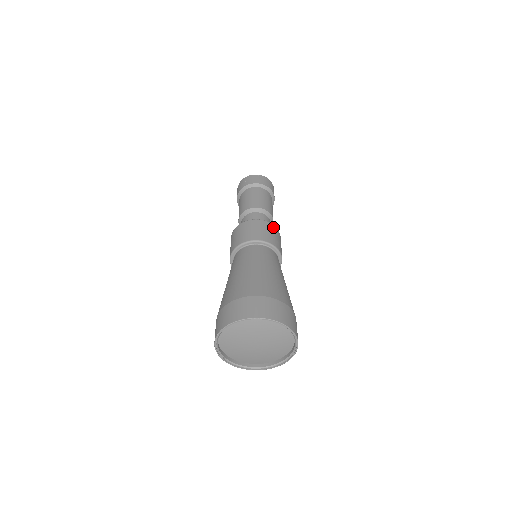
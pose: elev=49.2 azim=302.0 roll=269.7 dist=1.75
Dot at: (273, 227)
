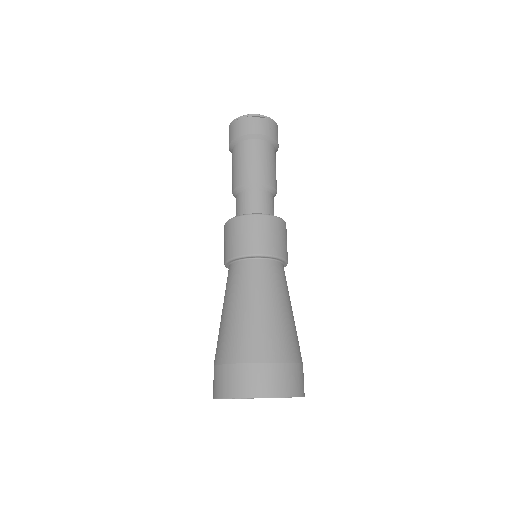
Dot at: (254, 219)
